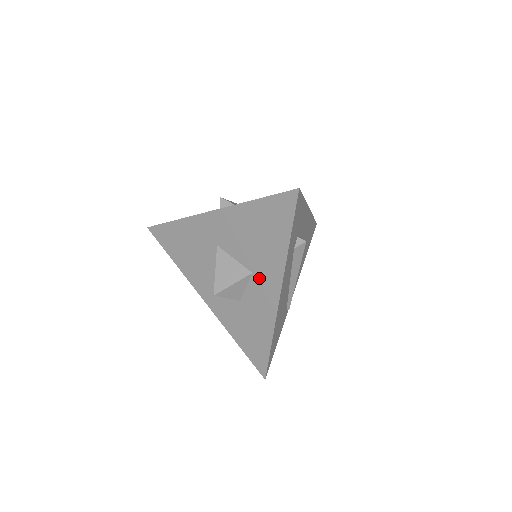
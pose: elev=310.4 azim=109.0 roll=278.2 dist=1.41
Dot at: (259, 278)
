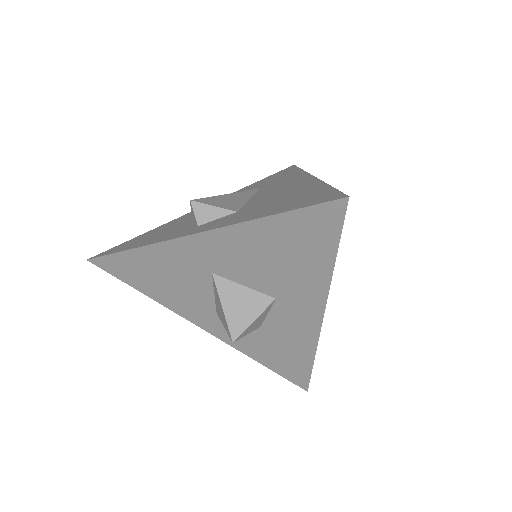
Dot at: (288, 303)
